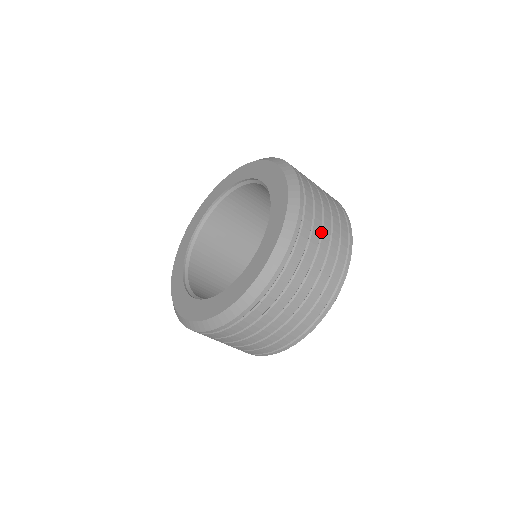
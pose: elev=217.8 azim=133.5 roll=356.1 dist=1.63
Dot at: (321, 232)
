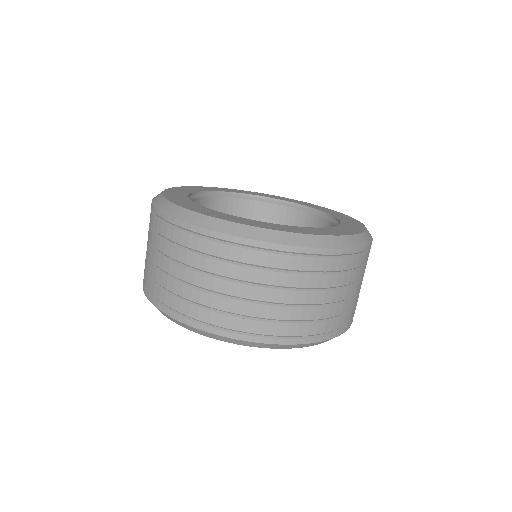
Dot at: (324, 289)
